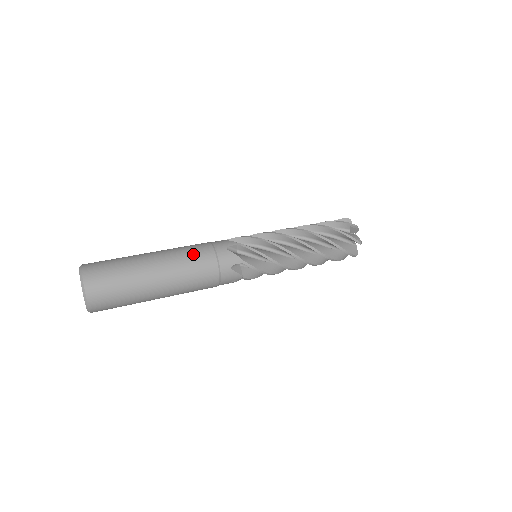
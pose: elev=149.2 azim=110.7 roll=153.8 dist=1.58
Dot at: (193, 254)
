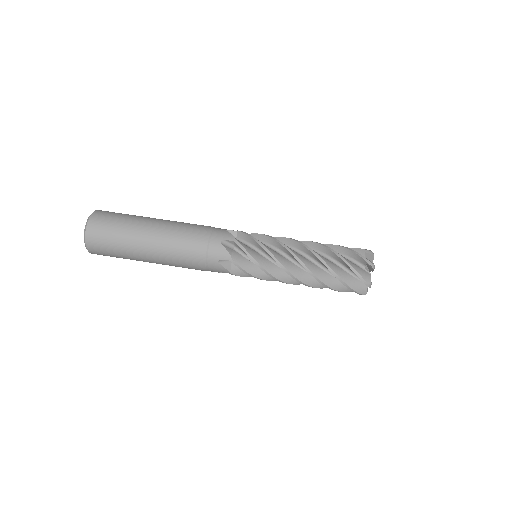
Dot at: (184, 256)
